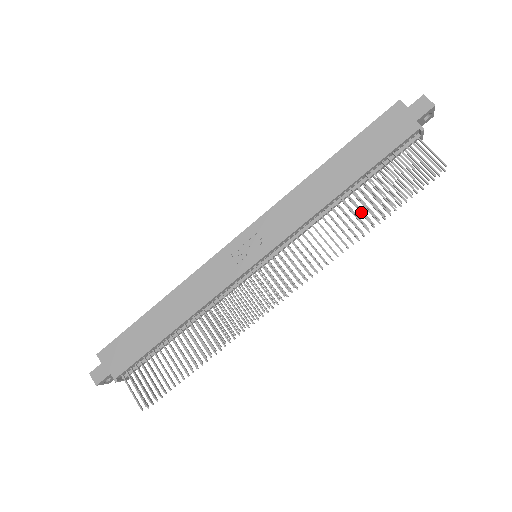
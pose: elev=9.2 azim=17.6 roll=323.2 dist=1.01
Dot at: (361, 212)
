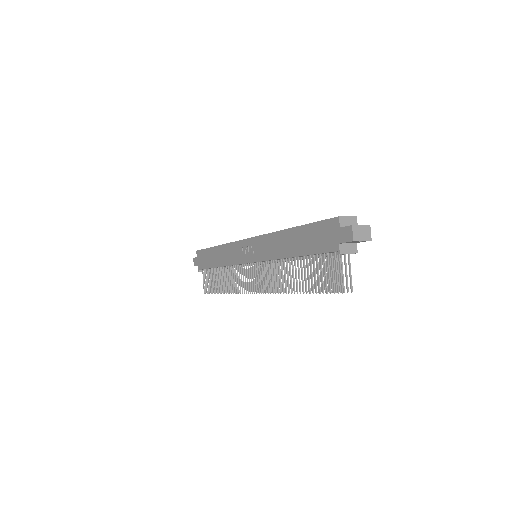
Dot at: occluded
